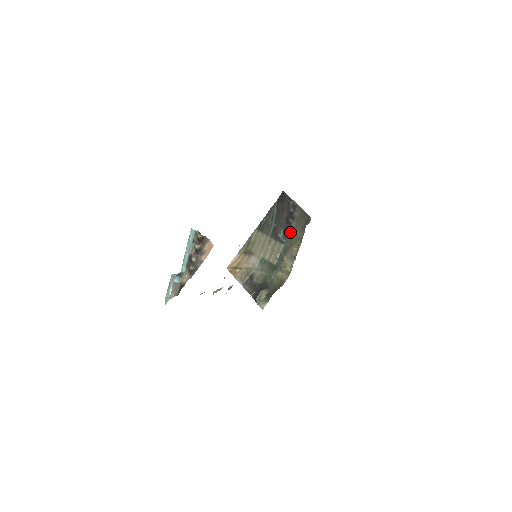
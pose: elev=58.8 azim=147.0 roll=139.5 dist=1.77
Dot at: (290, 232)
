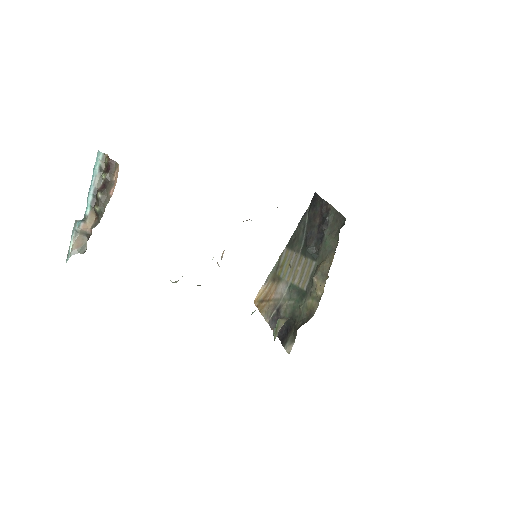
Dot at: (322, 243)
